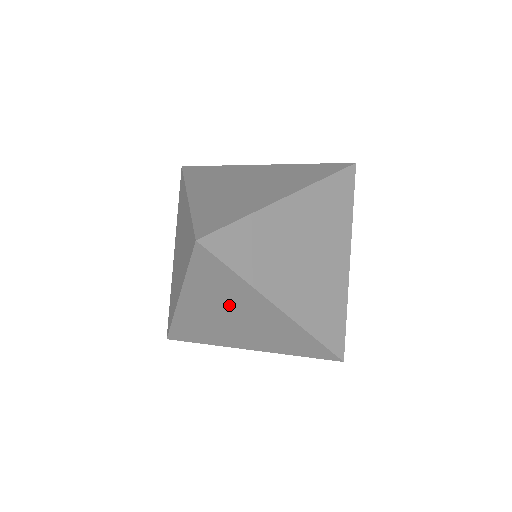
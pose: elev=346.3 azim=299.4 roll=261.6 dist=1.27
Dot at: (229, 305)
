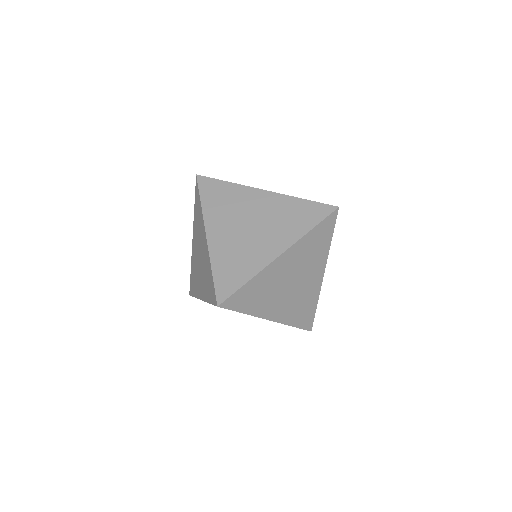
Dot at: occluded
